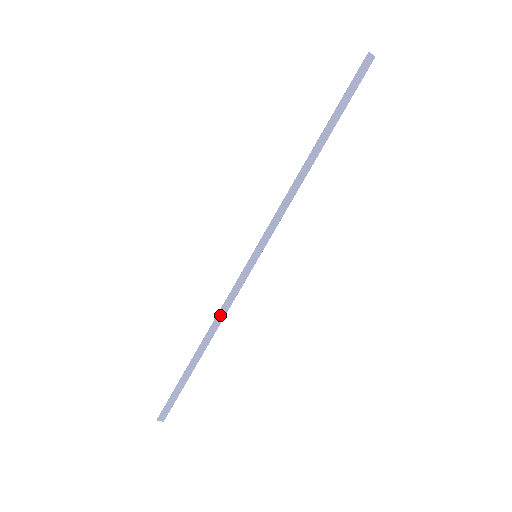
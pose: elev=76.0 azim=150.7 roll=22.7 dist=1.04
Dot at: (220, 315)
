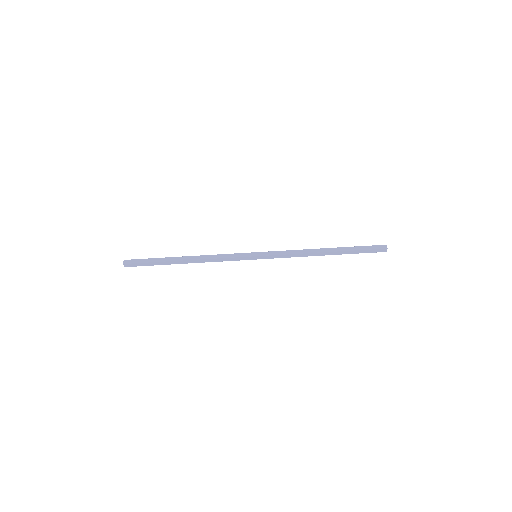
Dot at: (211, 256)
